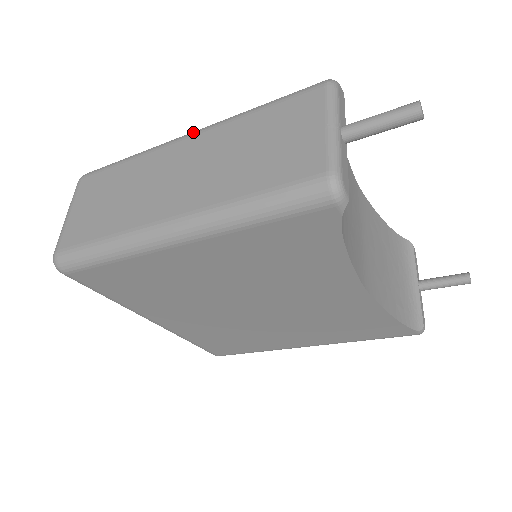
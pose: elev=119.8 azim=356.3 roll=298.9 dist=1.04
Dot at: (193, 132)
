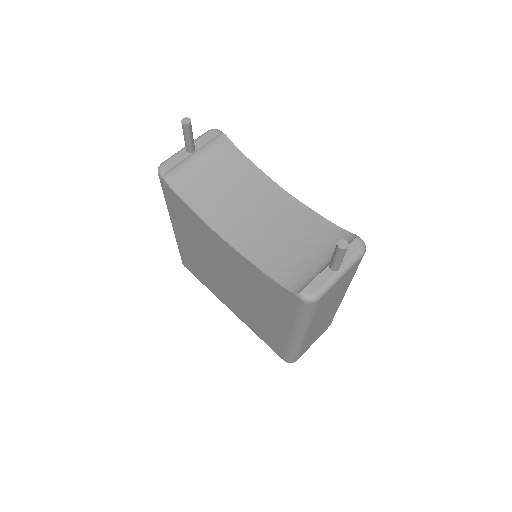
Dot at: occluded
